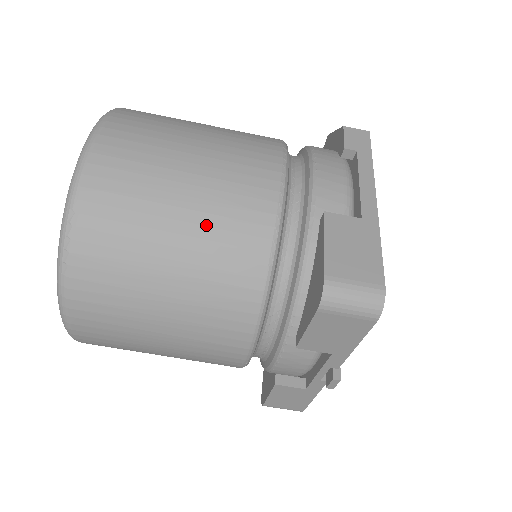
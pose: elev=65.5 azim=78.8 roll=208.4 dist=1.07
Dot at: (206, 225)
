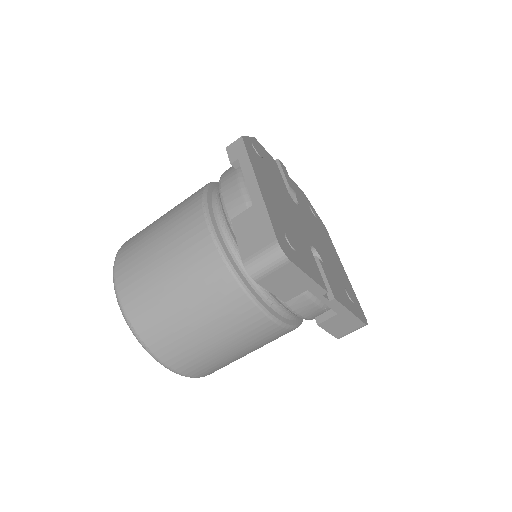
Dot at: (185, 277)
